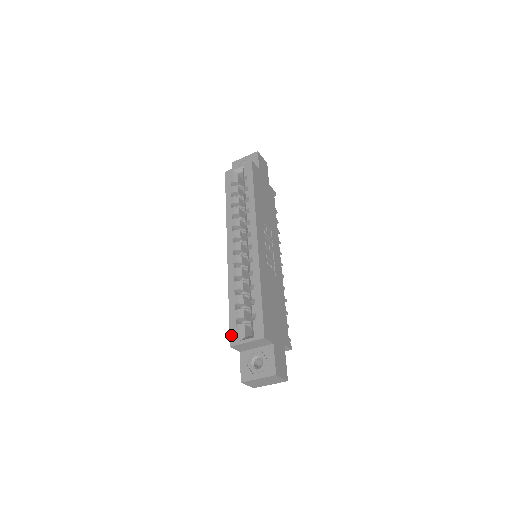
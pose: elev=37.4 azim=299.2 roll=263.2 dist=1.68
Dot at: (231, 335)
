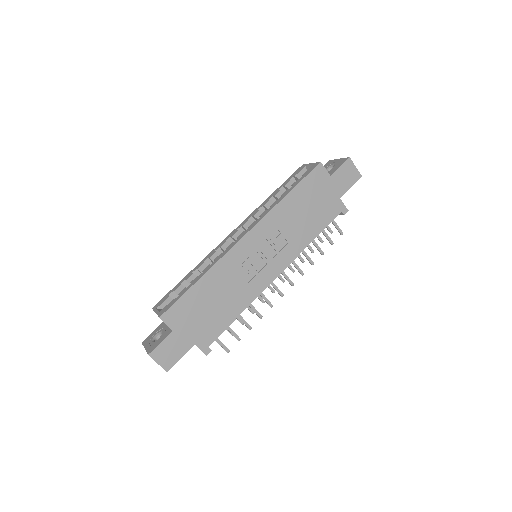
Dot at: (160, 300)
